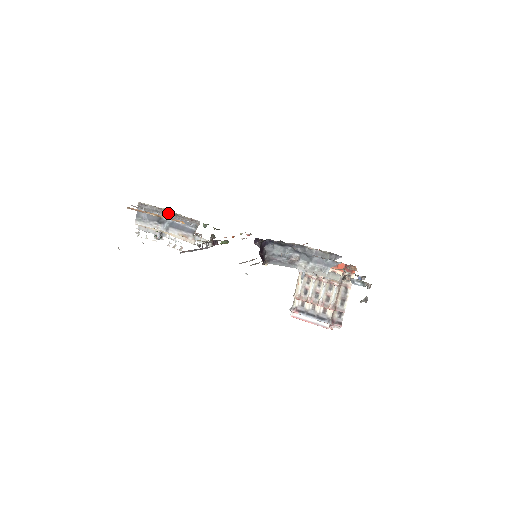
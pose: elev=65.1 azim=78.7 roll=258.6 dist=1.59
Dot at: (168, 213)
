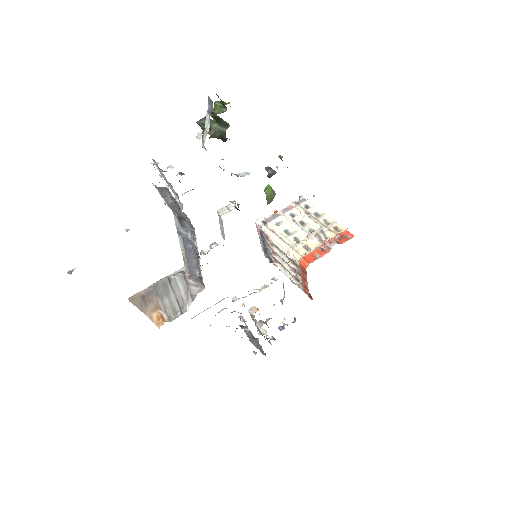
Dot at: (194, 239)
